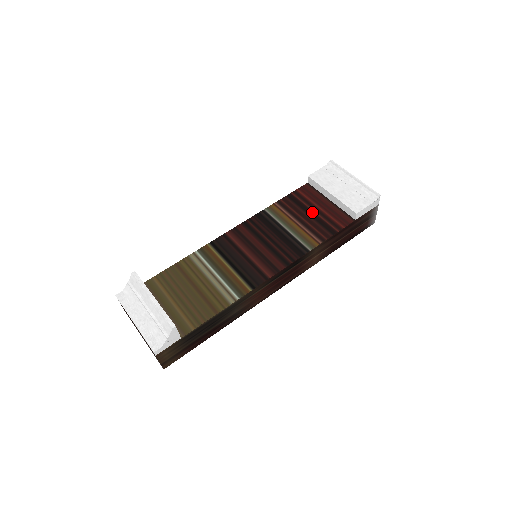
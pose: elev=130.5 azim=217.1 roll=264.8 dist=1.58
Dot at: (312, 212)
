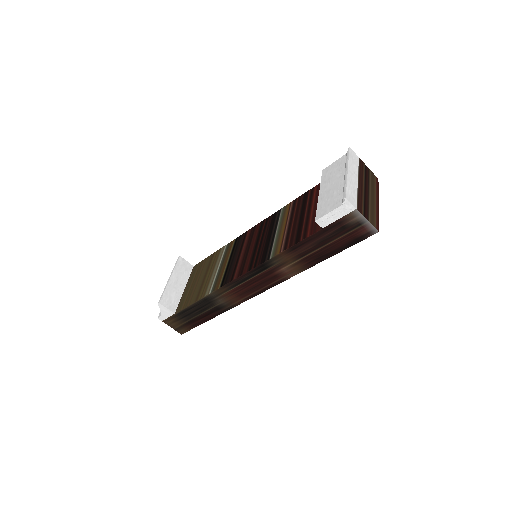
Dot at: (304, 214)
